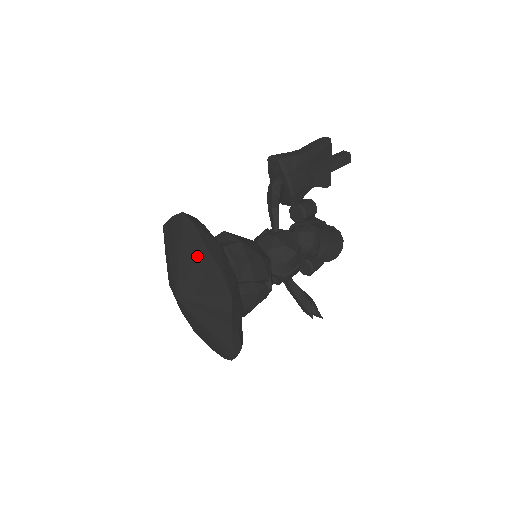
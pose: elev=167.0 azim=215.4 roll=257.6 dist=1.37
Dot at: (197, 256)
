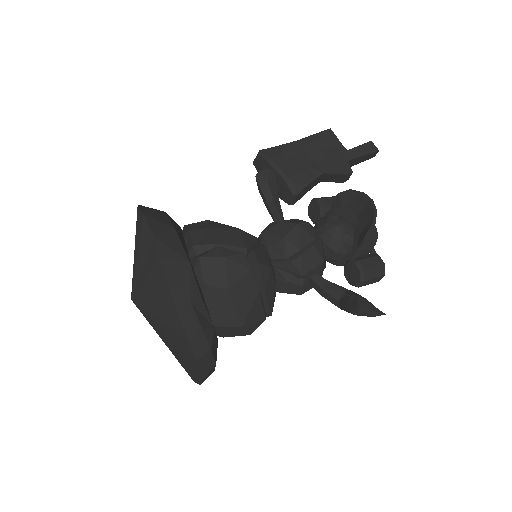
Dot at: (136, 228)
